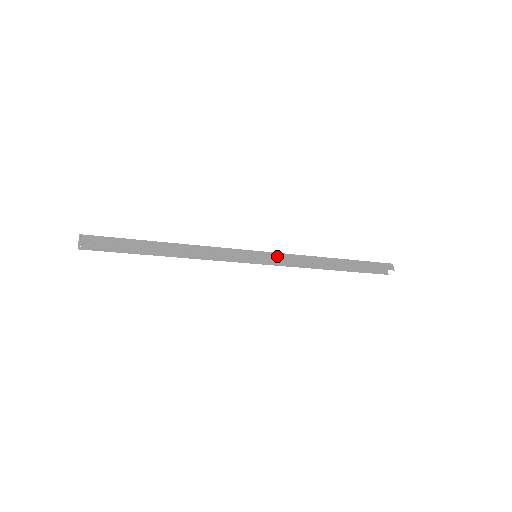
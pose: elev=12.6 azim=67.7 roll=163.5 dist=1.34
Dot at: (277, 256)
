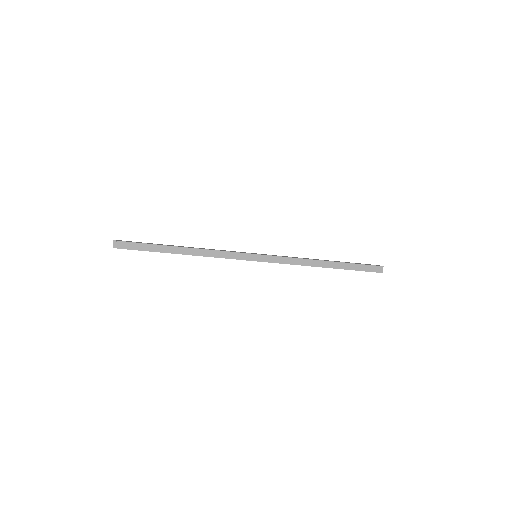
Dot at: (273, 259)
